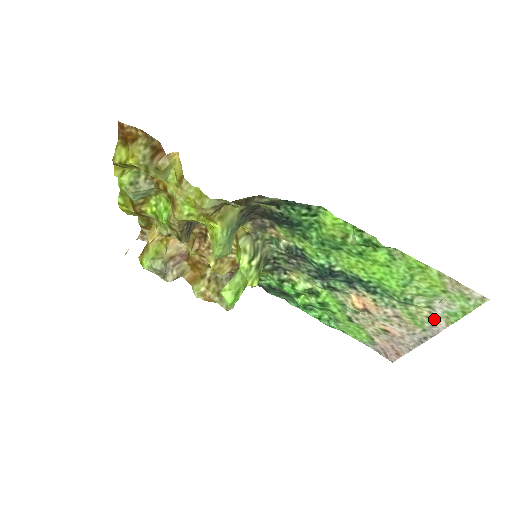
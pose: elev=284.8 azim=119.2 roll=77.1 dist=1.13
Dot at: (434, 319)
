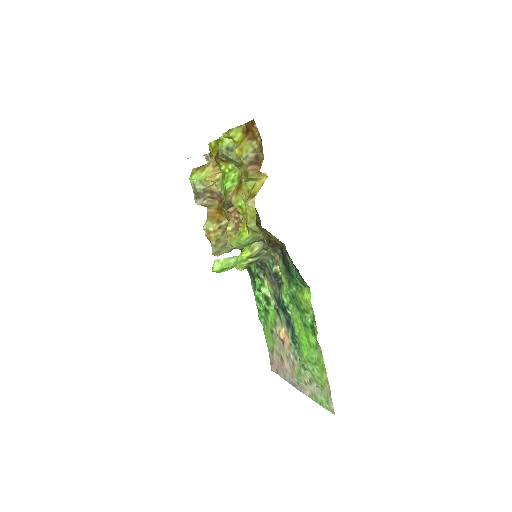
Dot at: (307, 387)
